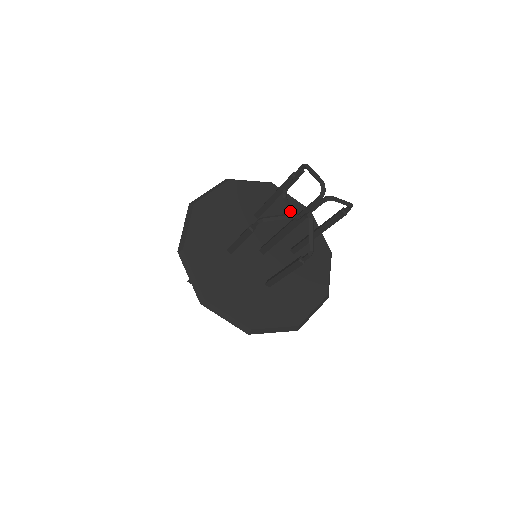
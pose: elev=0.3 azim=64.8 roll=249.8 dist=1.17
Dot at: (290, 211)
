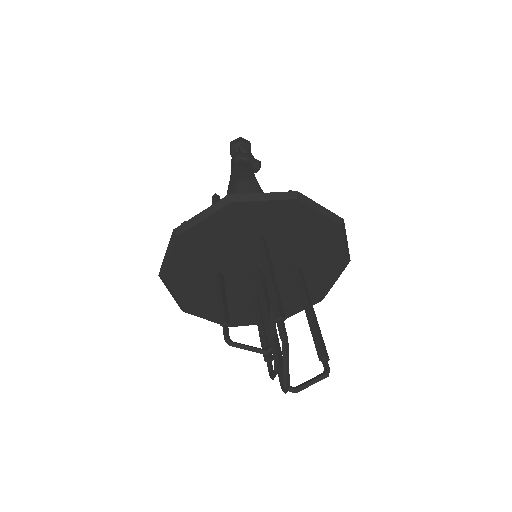
Dot at: (270, 326)
